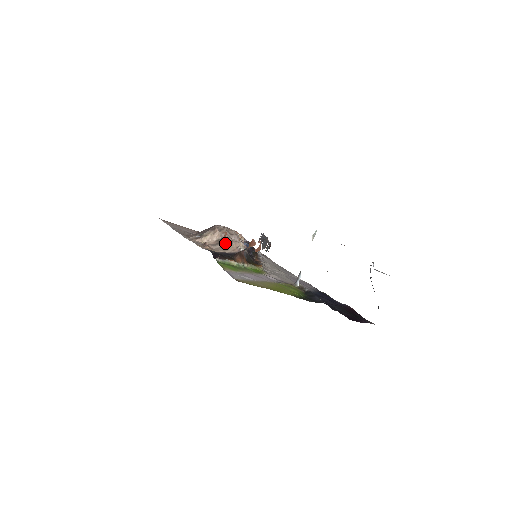
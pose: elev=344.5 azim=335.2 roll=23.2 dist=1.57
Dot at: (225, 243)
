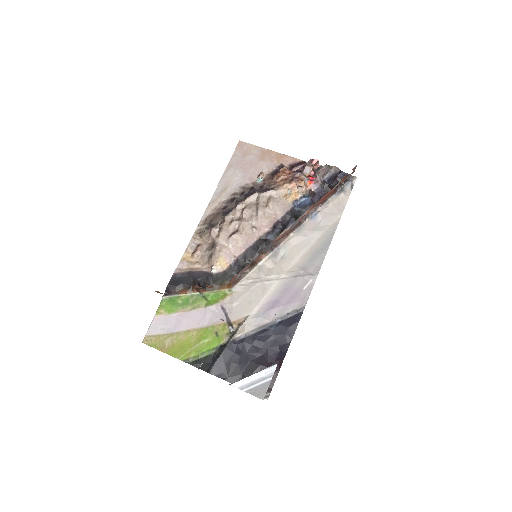
Dot at: (211, 253)
